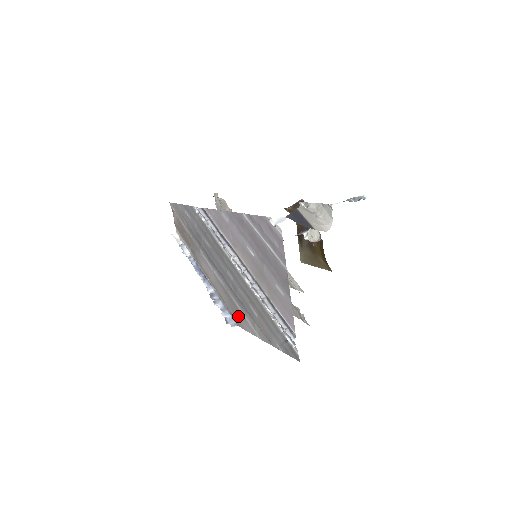
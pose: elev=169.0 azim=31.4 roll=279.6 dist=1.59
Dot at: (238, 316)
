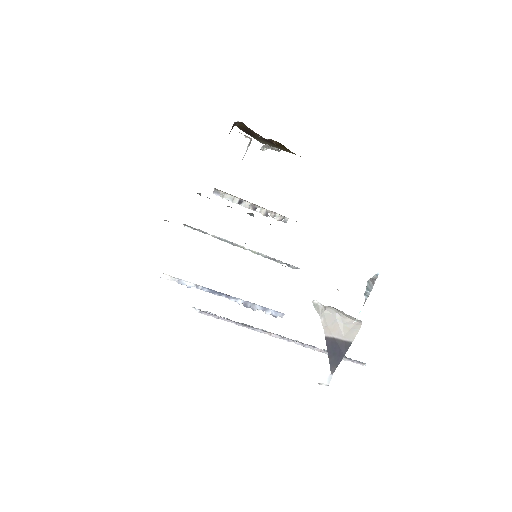
Dot at: occluded
